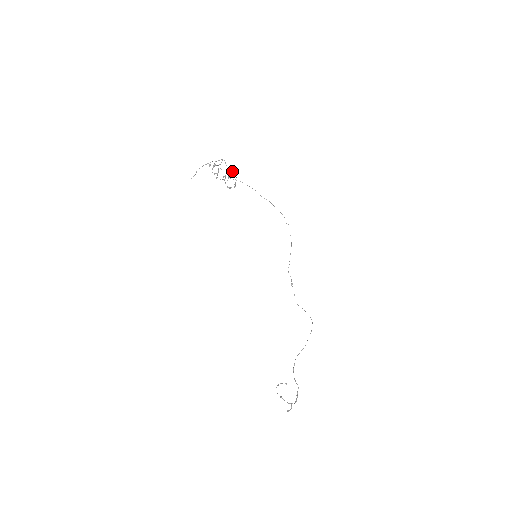
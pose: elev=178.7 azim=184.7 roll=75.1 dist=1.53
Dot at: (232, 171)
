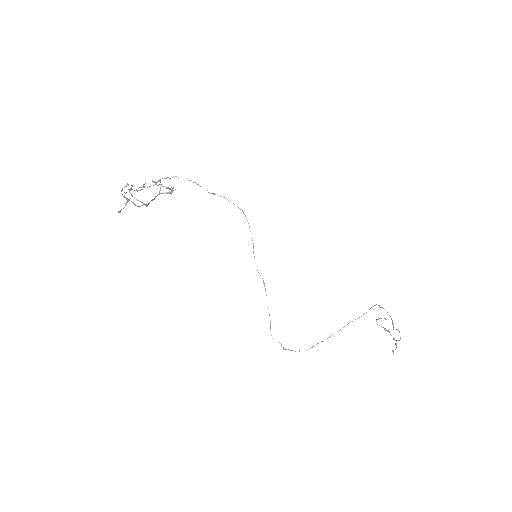
Dot at: occluded
